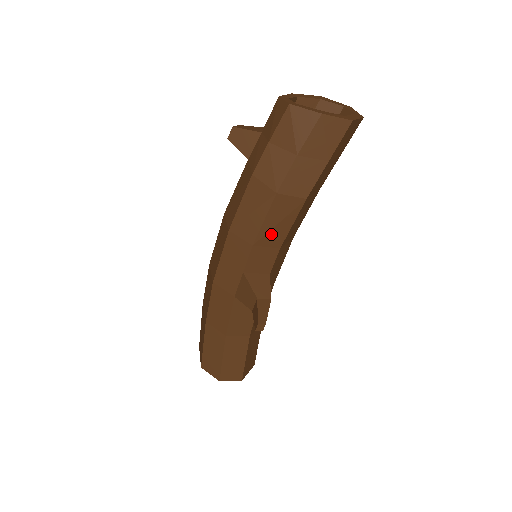
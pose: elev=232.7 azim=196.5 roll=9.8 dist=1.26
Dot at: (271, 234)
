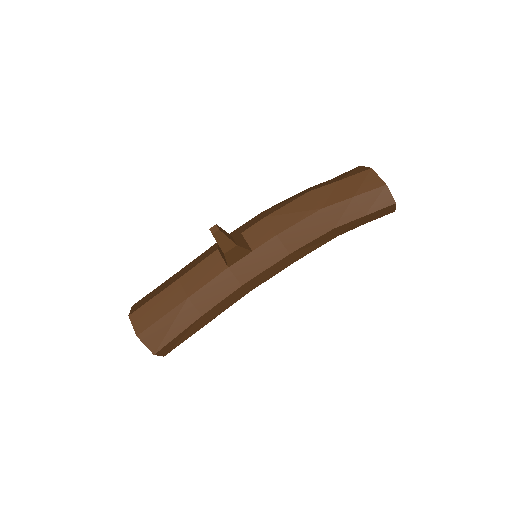
Dot at: (282, 218)
